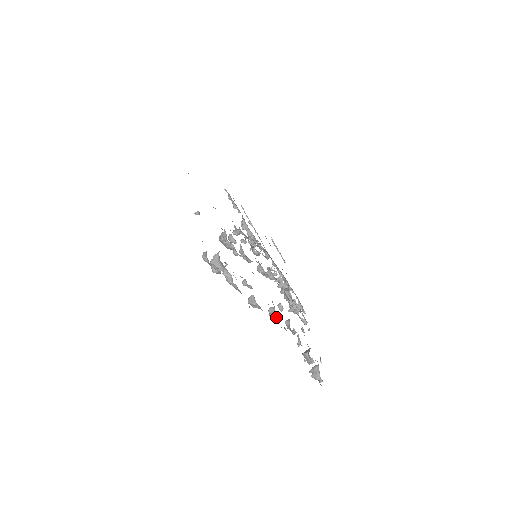
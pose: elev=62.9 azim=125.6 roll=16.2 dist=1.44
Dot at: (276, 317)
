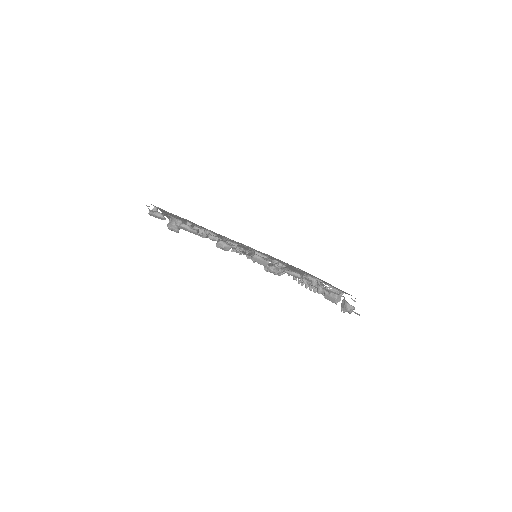
Dot at: (257, 256)
